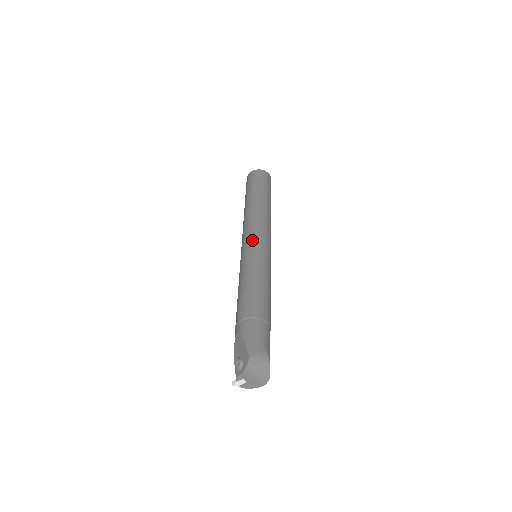
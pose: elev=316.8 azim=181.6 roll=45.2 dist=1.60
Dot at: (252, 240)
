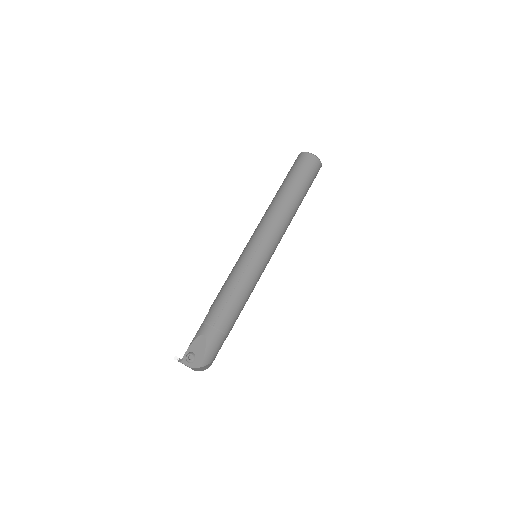
Dot at: (265, 249)
